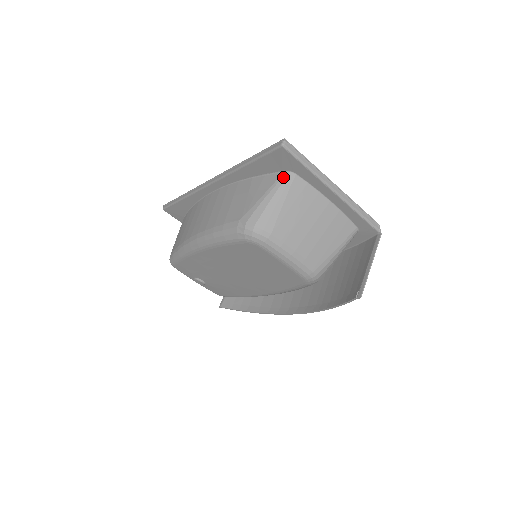
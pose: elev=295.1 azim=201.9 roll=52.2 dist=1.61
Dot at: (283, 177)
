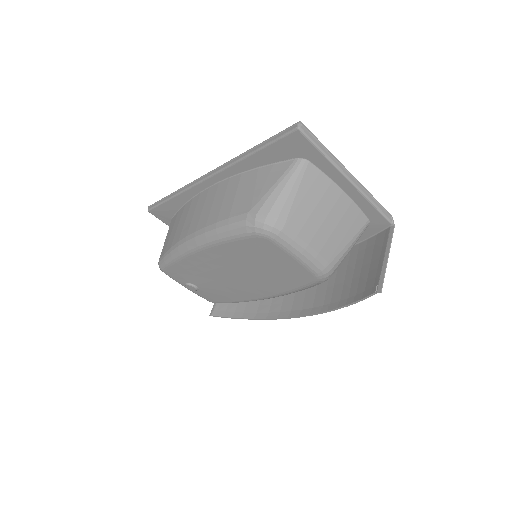
Dot at: (295, 165)
